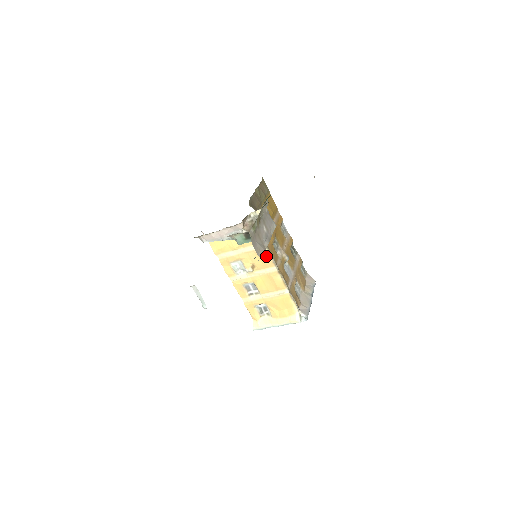
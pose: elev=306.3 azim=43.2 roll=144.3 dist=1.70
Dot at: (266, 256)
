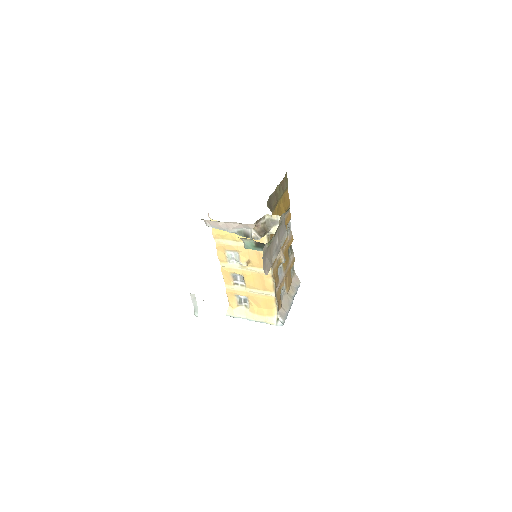
Dot at: occluded
